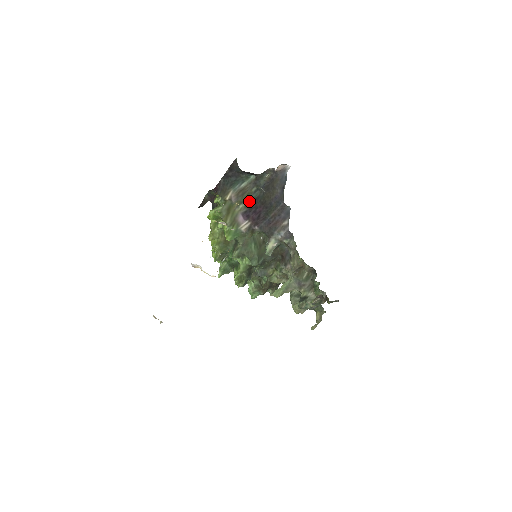
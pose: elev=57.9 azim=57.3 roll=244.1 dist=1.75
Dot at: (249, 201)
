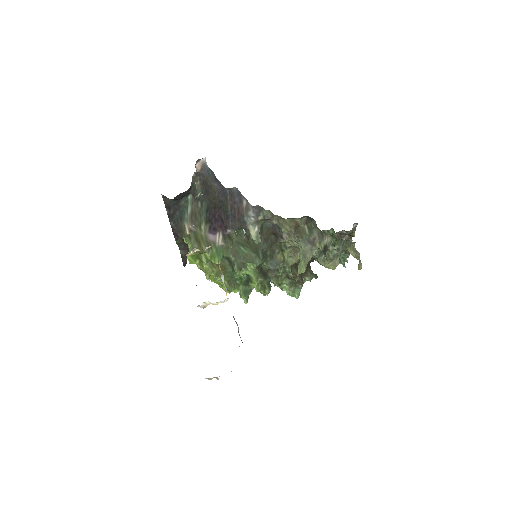
Dot at: (204, 217)
